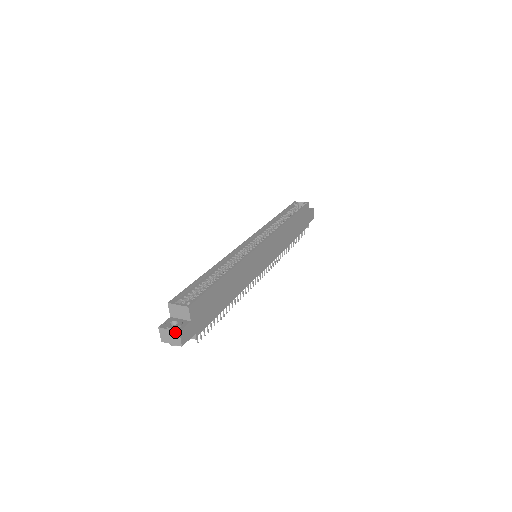
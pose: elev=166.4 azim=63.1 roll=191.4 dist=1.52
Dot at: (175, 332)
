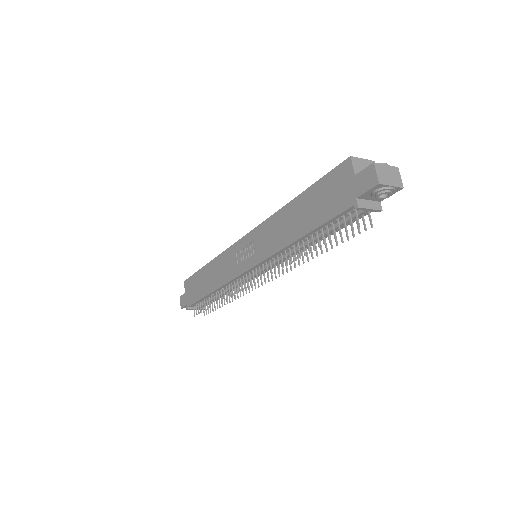
Dot at: (394, 168)
